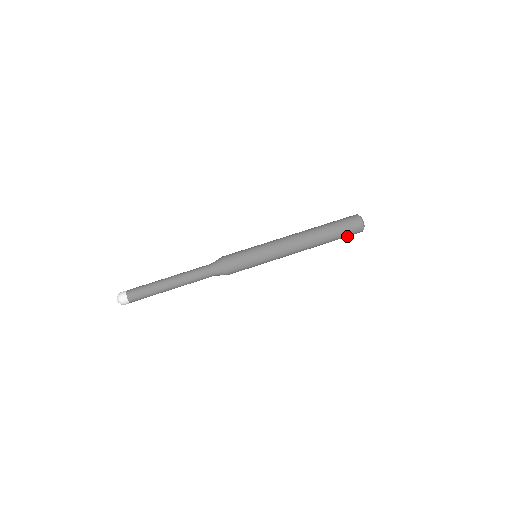
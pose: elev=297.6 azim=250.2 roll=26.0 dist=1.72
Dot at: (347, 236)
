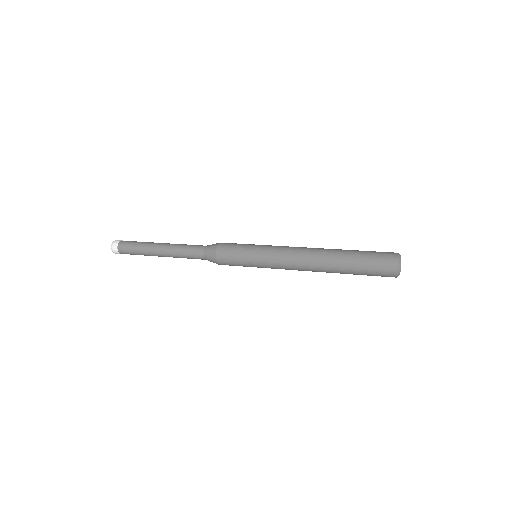
Dot at: (374, 275)
